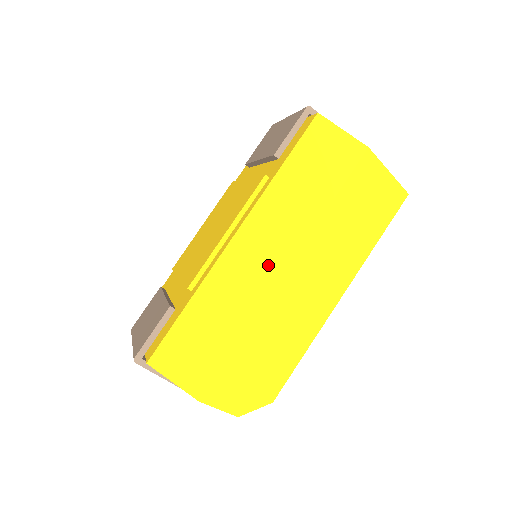
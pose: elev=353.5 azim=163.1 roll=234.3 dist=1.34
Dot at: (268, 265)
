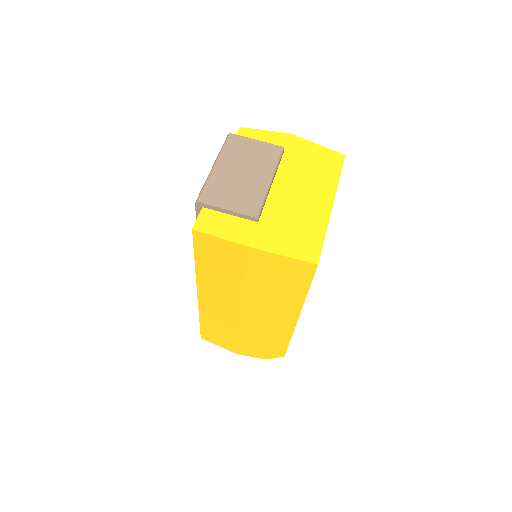
Dot at: (228, 309)
